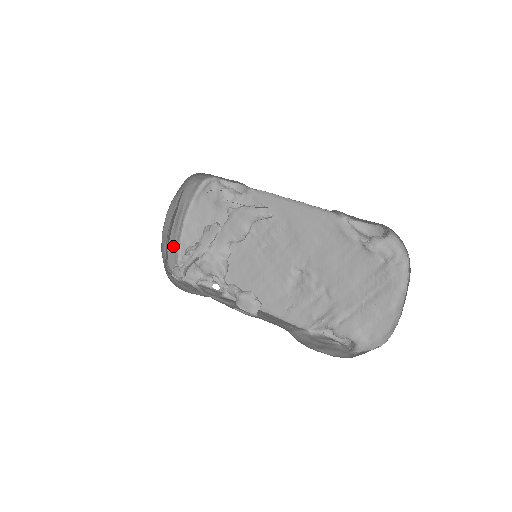
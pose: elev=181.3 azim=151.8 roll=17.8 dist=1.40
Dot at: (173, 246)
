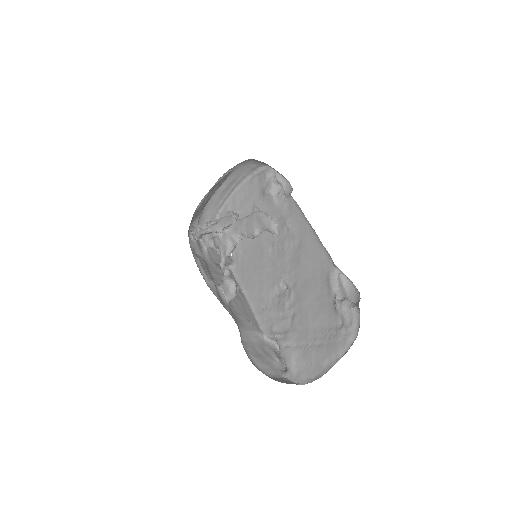
Dot at: (217, 205)
